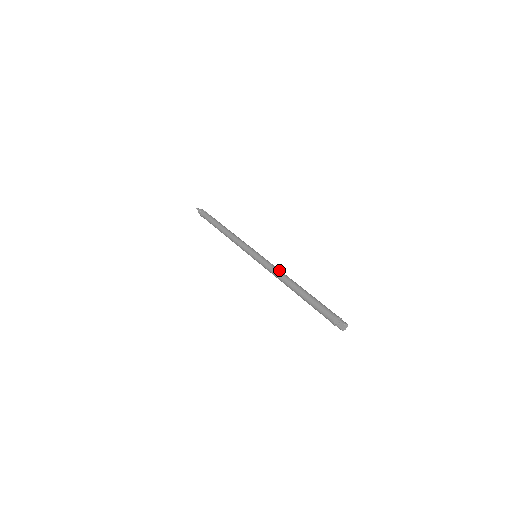
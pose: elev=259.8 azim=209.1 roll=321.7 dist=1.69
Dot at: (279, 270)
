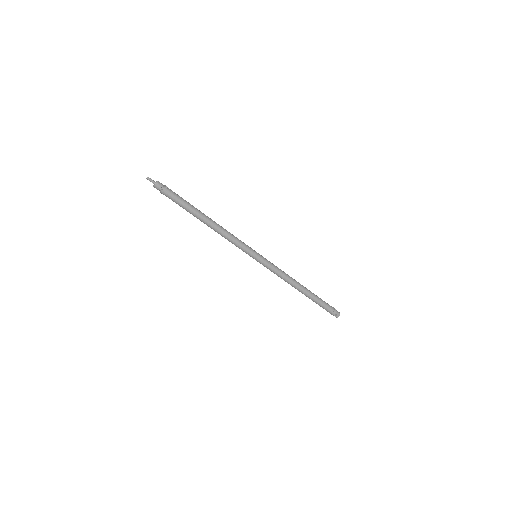
Dot at: (285, 274)
